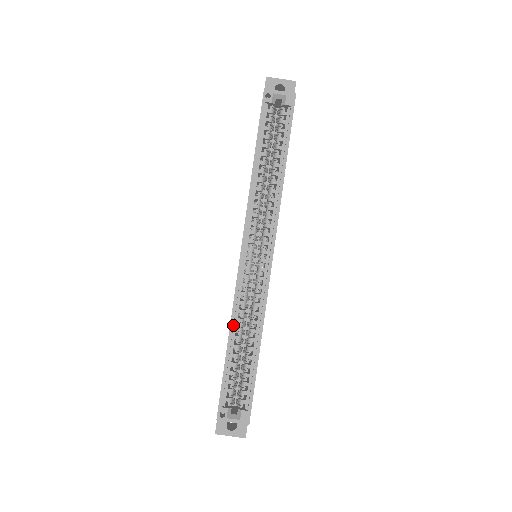
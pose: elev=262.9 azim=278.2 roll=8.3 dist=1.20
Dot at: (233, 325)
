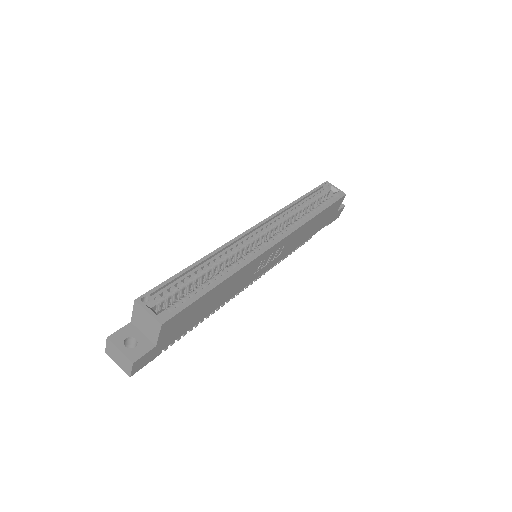
Dot at: (212, 256)
